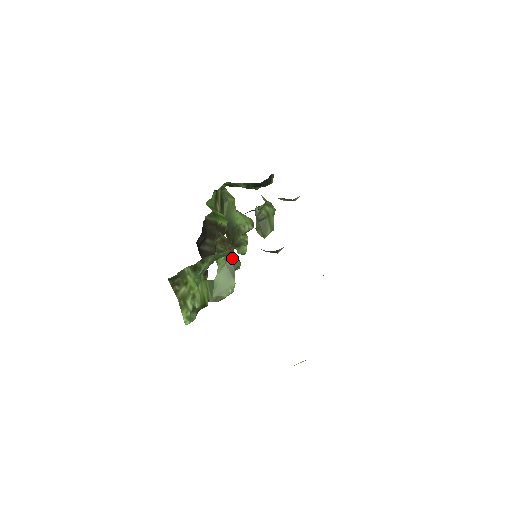
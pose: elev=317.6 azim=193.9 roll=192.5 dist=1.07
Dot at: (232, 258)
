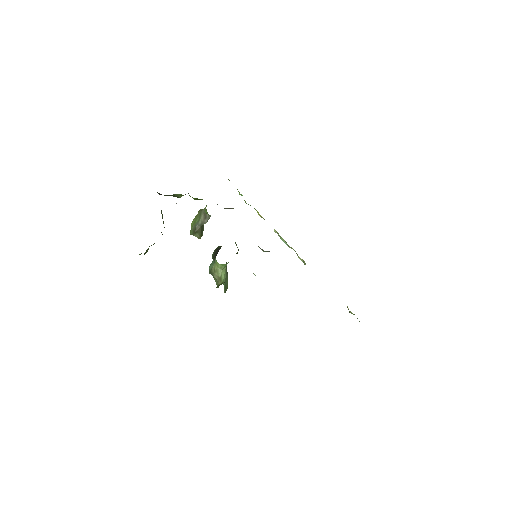
Dot at: occluded
